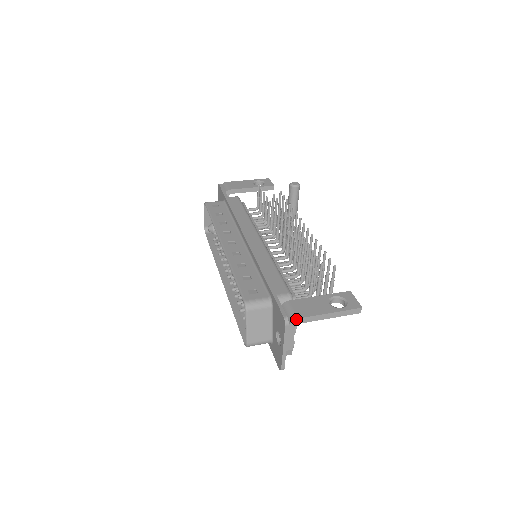
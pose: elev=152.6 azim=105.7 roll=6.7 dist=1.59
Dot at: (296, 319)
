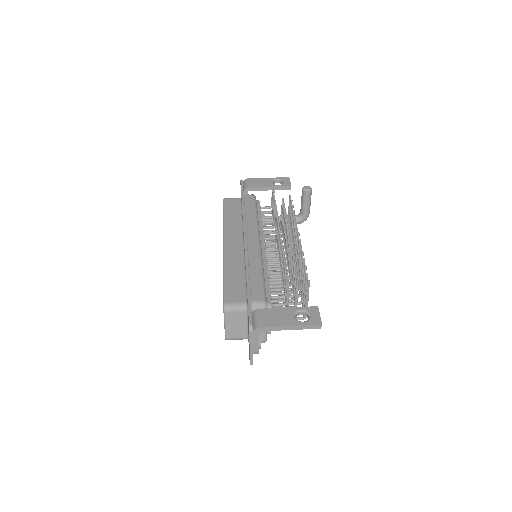
Dot at: (259, 327)
